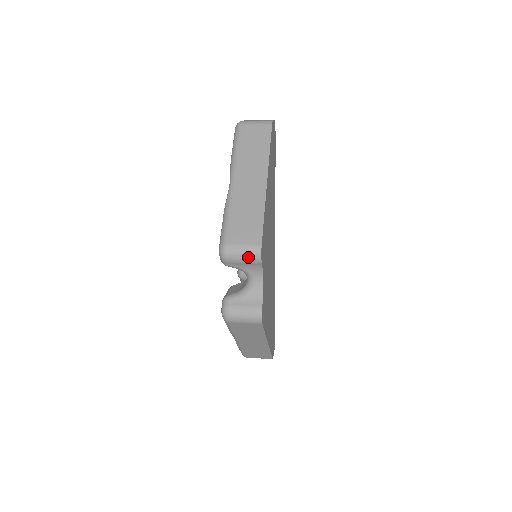
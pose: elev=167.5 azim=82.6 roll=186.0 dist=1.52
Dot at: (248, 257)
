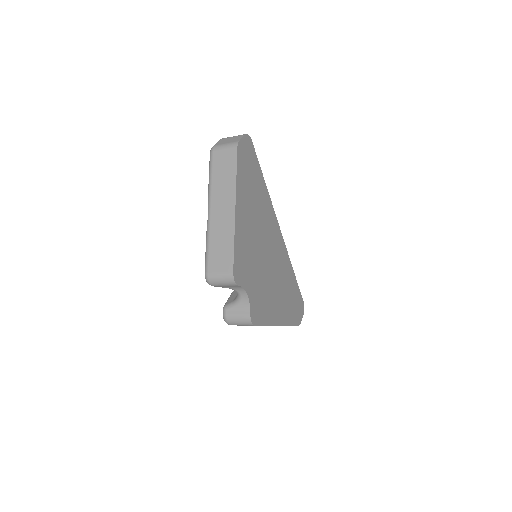
Dot at: (226, 283)
